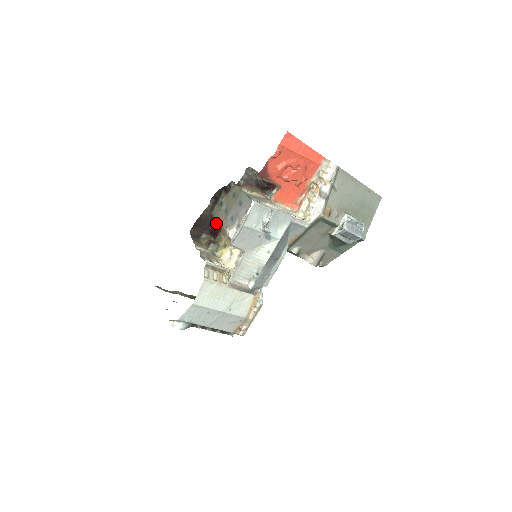
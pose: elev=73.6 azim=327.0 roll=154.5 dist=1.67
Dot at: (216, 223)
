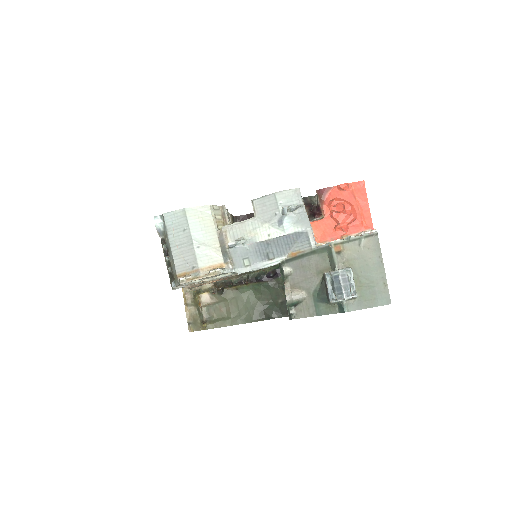
Dot at: occluded
